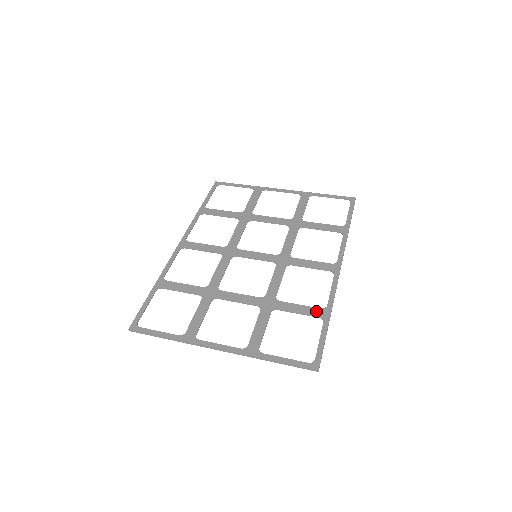
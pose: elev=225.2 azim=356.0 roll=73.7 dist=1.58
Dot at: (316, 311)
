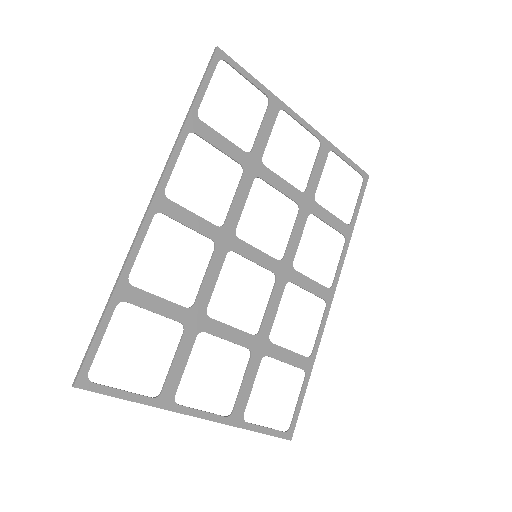
Dot at: (302, 361)
